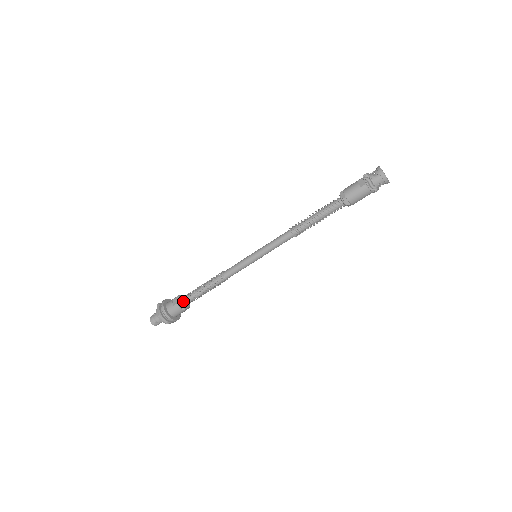
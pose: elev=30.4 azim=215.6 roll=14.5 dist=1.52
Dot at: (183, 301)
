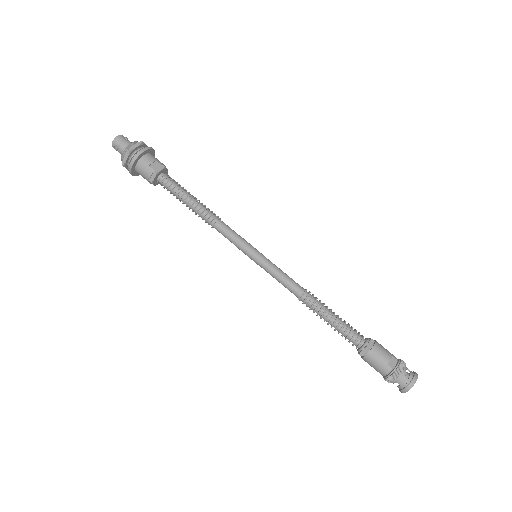
Dot at: (161, 176)
